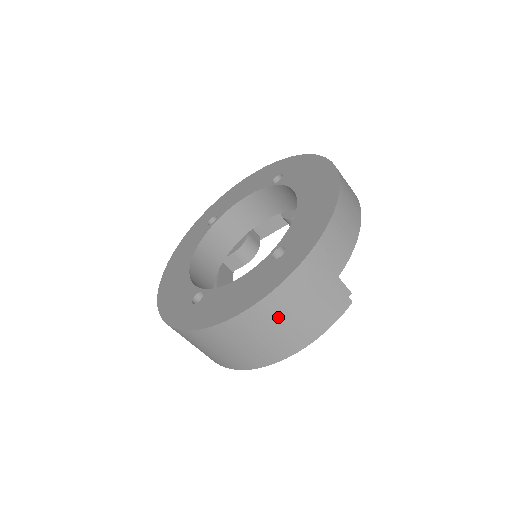
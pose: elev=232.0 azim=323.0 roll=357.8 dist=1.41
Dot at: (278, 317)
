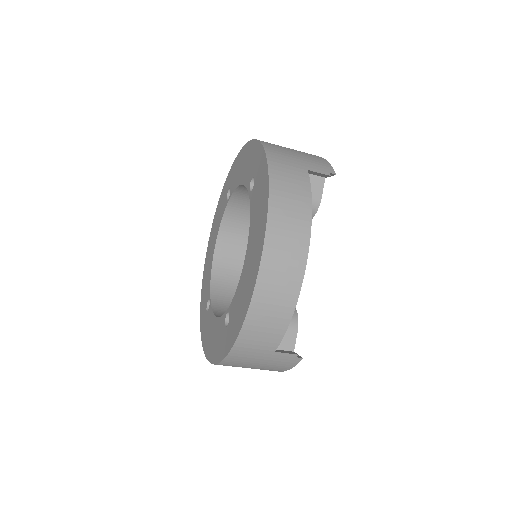
Dot at: occluded
